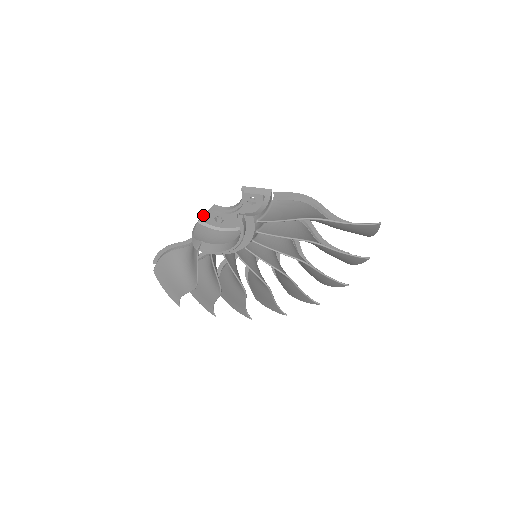
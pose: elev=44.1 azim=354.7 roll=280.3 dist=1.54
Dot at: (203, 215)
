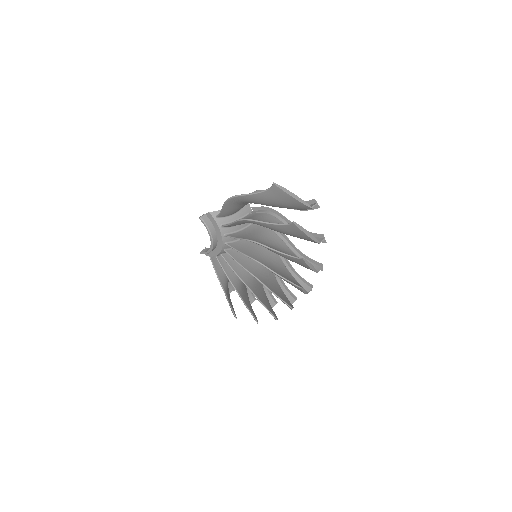
Dot at: occluded
